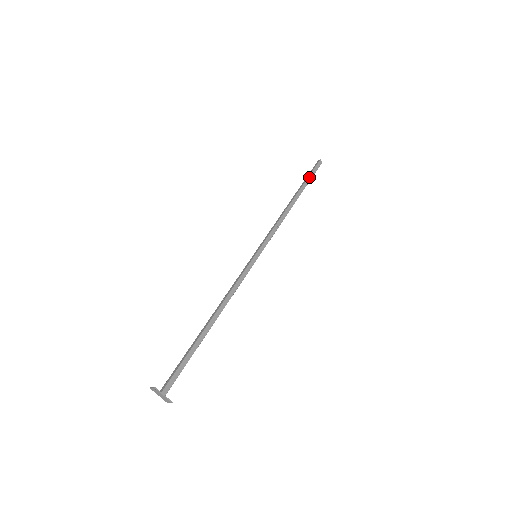
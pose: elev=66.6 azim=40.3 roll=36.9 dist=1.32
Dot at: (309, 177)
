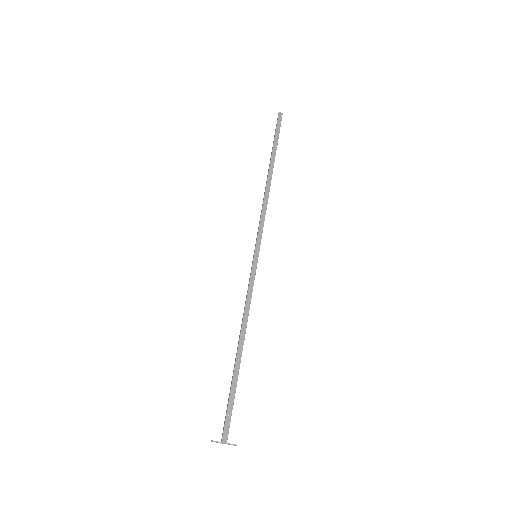
Dot at: (275, 139)
